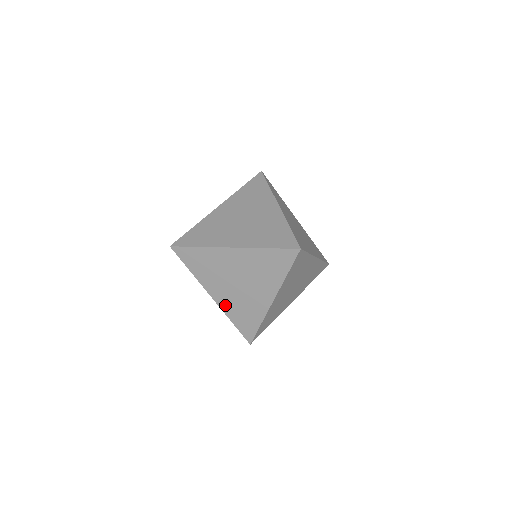
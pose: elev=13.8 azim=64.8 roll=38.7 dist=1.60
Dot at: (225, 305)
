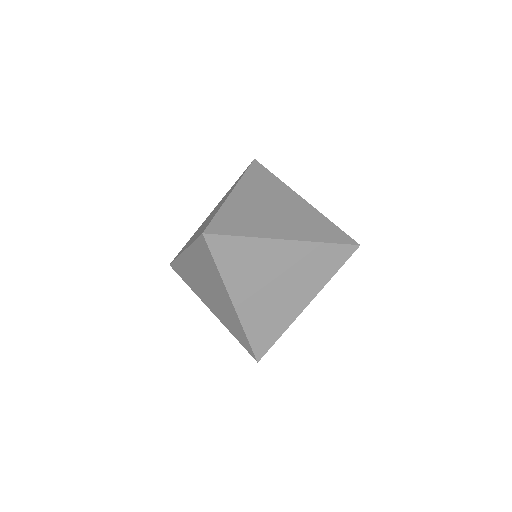
Dot at: (220, 317)
